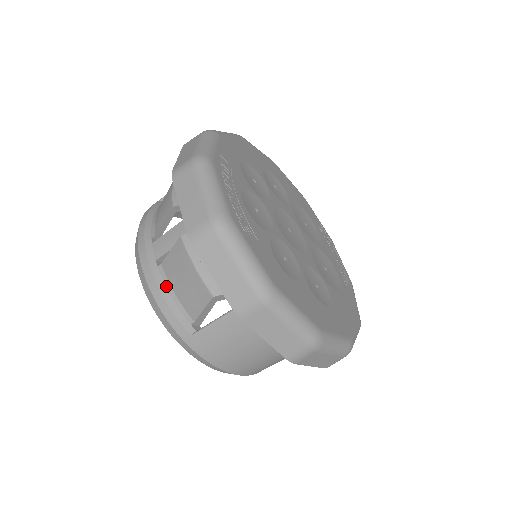
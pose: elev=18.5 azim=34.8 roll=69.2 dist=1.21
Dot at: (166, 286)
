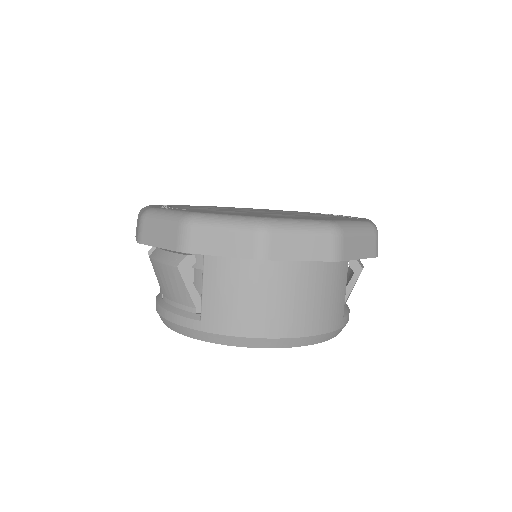
Dot at: (169, 304)
